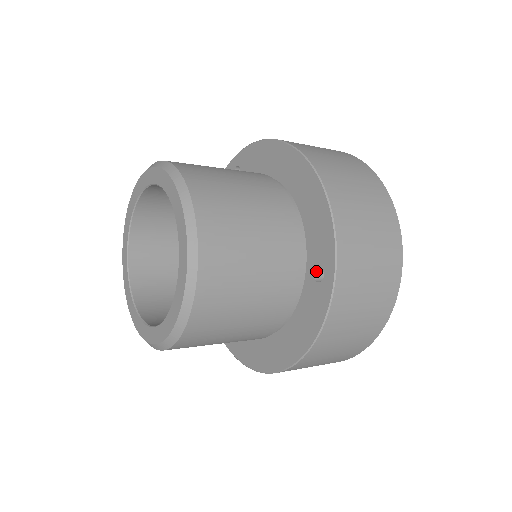
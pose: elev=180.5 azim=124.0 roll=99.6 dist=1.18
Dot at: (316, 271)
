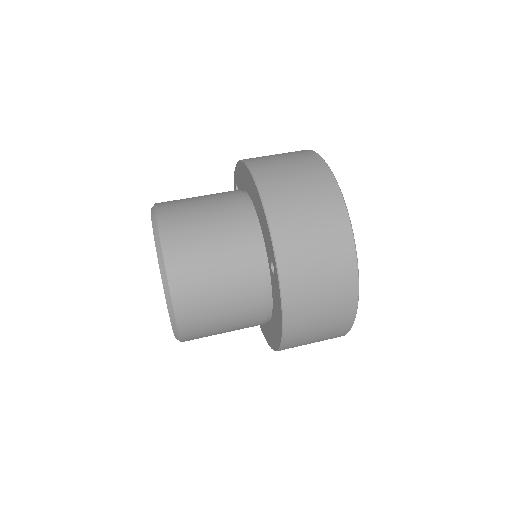
Dot at: occluded
